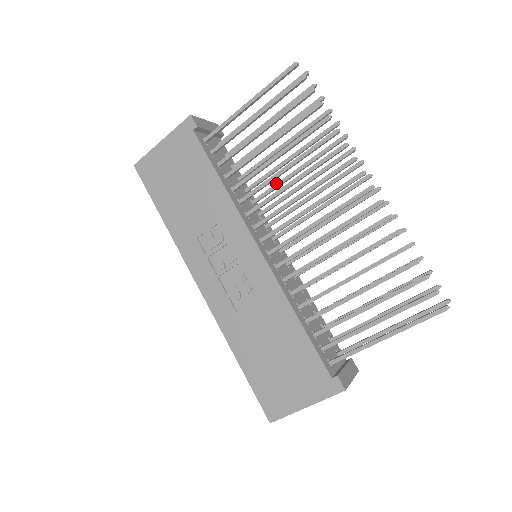
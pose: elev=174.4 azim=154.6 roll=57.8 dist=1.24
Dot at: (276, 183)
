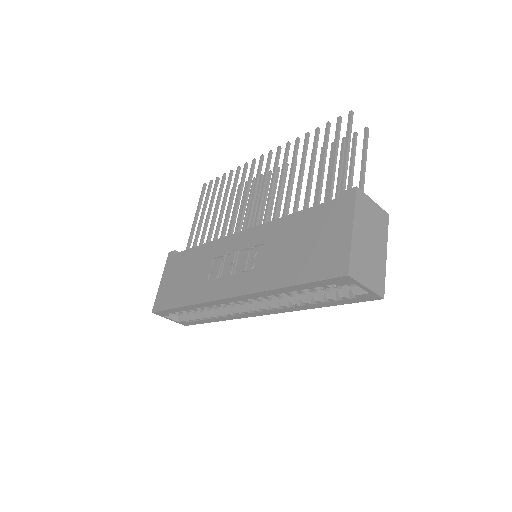
Dot at: occluded
